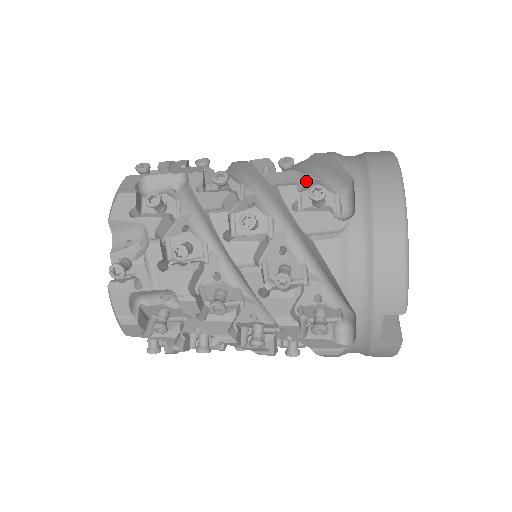
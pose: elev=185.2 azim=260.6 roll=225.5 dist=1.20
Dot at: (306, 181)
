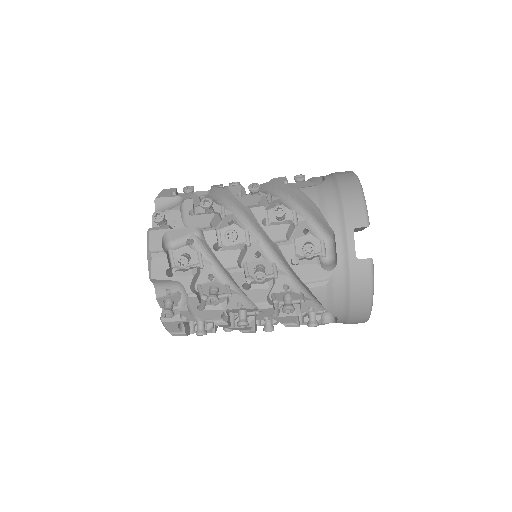
Dot at: occluded
